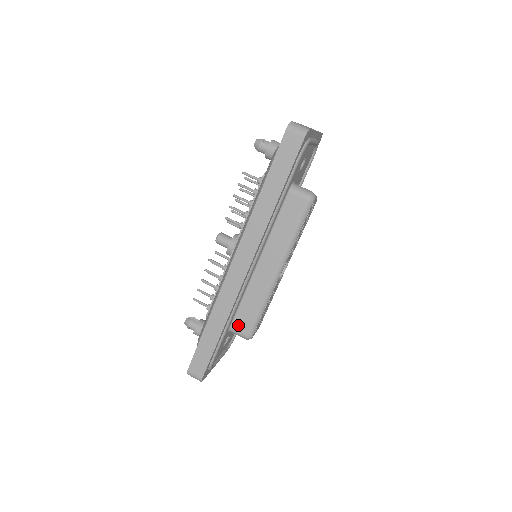
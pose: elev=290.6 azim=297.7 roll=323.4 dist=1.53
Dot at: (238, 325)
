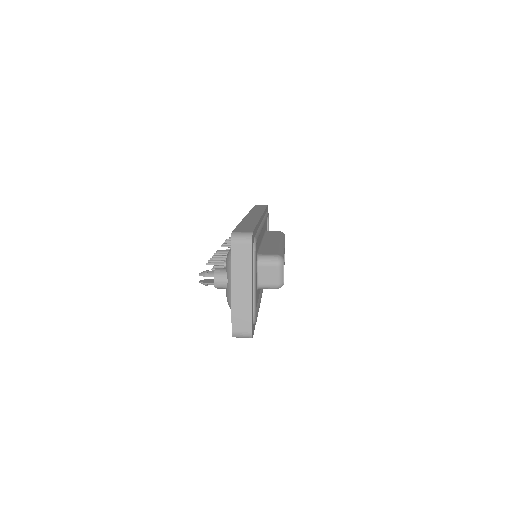
Dot at: (265, 253)
